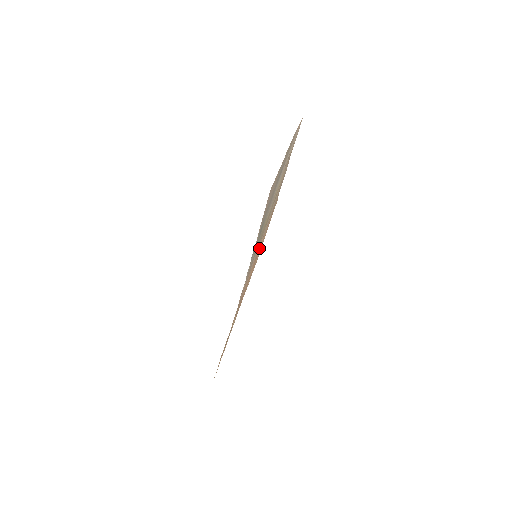
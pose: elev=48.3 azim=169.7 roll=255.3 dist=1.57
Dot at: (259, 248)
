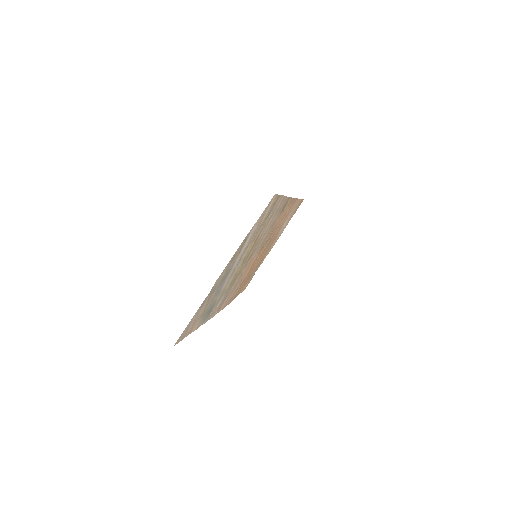
Dot at: (261, 248)
